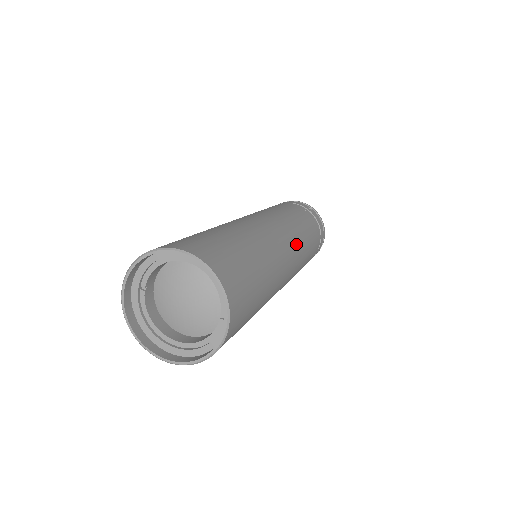
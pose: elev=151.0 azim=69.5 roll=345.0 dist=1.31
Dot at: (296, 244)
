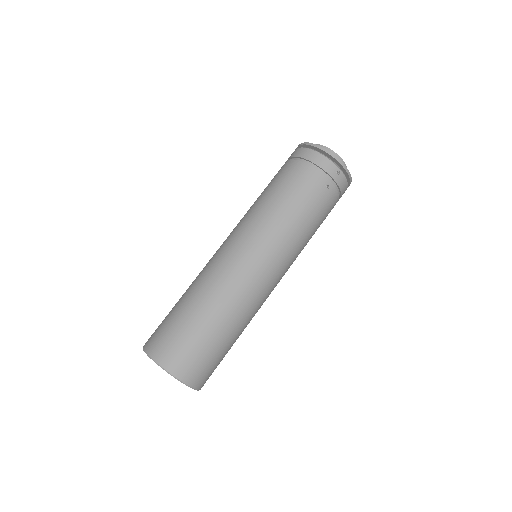
Dot at: (287, 266)
